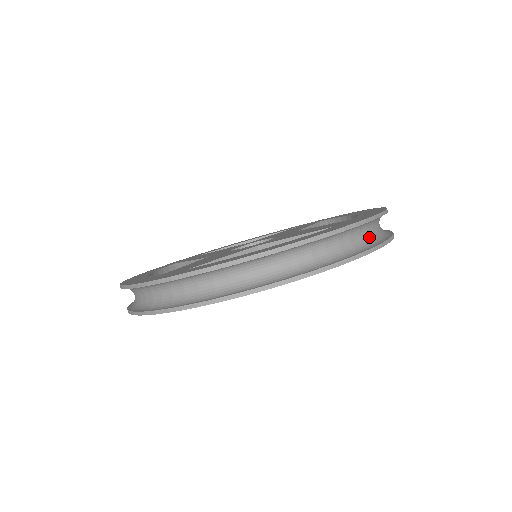
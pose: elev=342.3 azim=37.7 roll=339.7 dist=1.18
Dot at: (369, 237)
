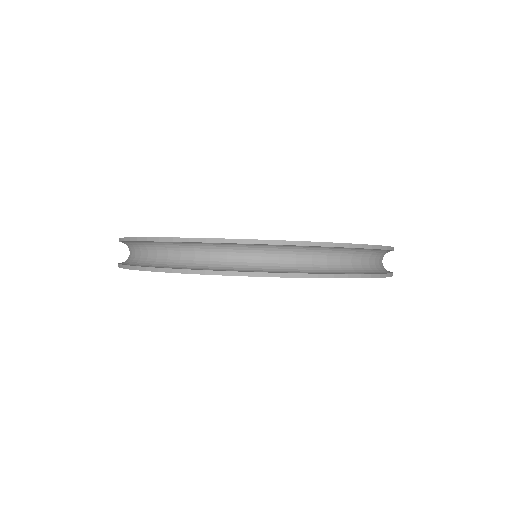
Dot at: (280, 263)
